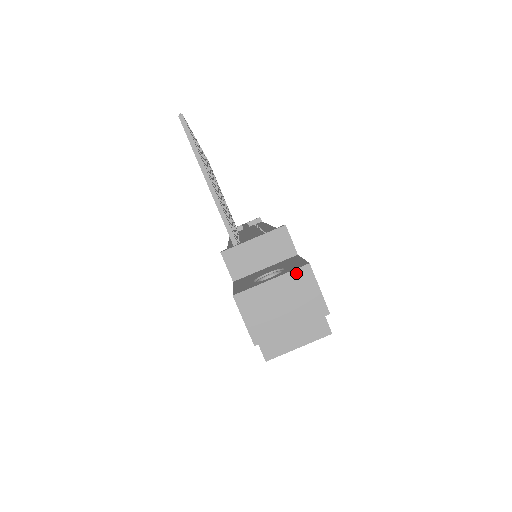
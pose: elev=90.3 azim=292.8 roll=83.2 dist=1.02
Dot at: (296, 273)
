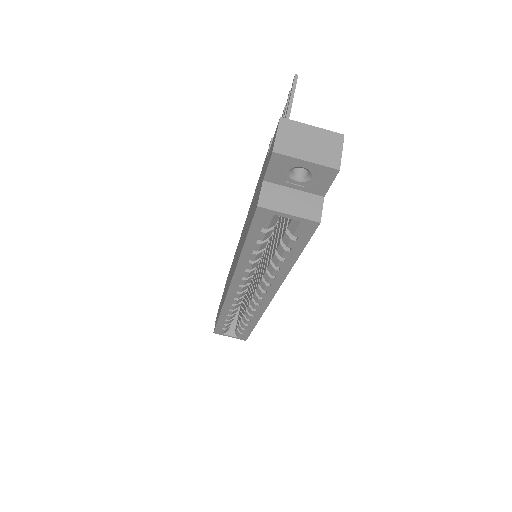
Dot at: (332, 134)
